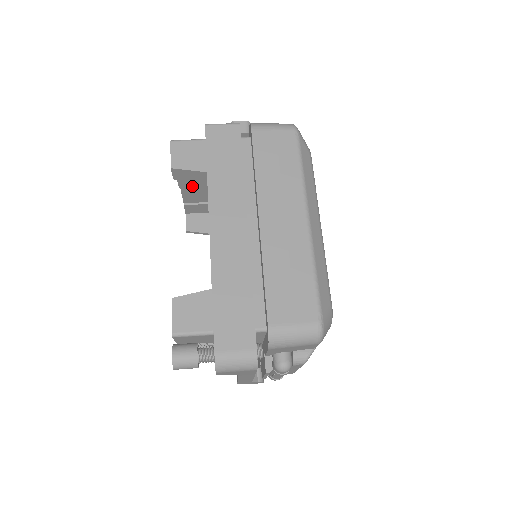
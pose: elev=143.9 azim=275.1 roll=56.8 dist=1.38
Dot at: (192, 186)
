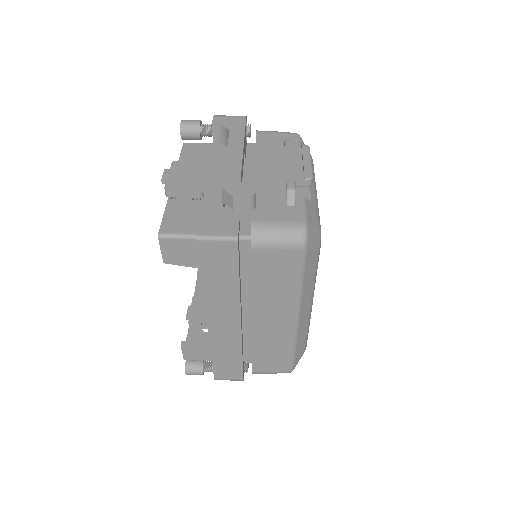
Dot at: occluded
